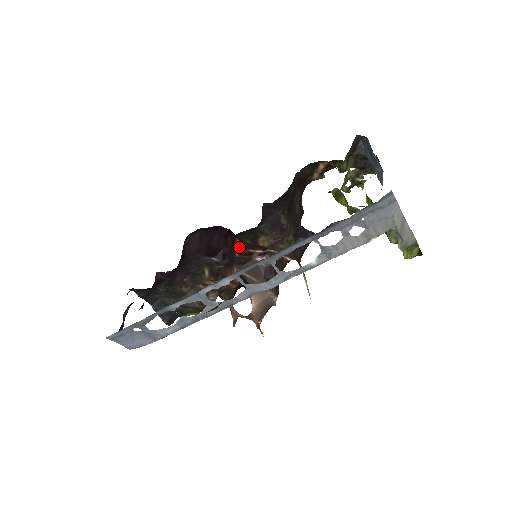
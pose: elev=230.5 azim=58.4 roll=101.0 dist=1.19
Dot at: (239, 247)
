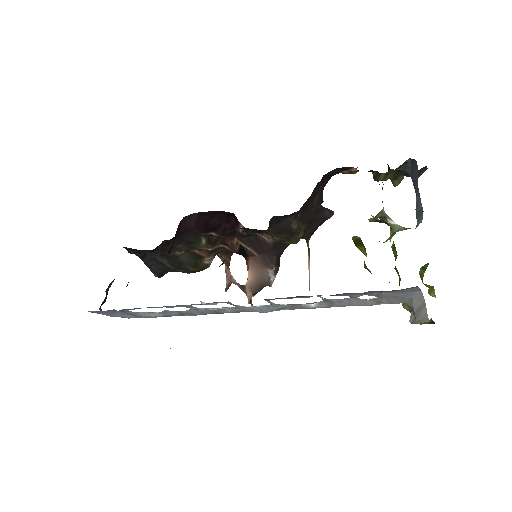
Dot at: (241, 230)
